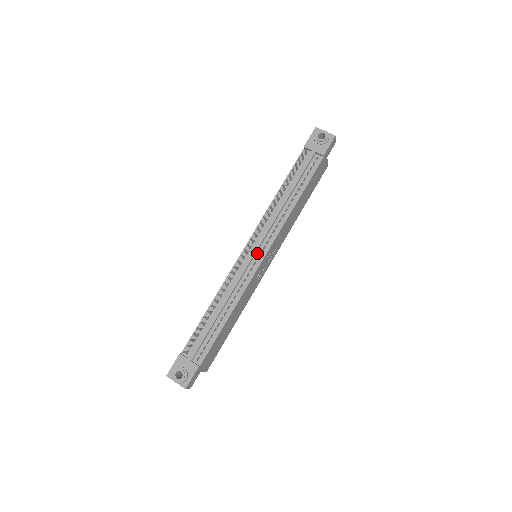
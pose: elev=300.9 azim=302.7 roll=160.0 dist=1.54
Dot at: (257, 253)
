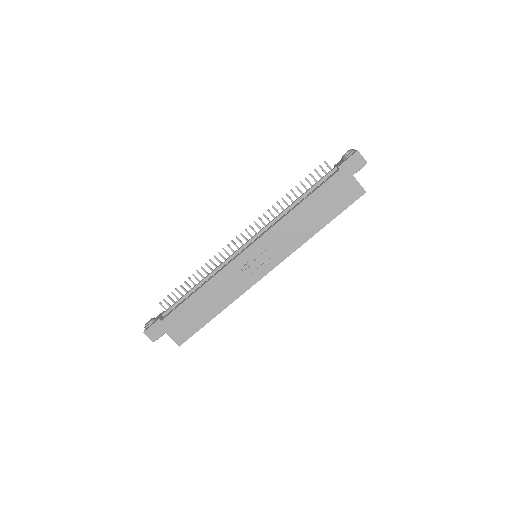
Dot at: occluded
